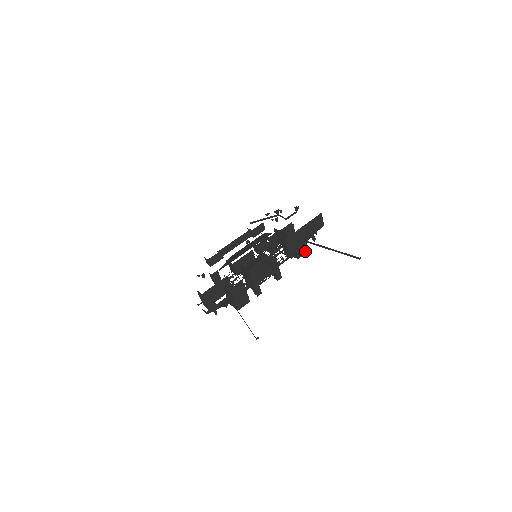
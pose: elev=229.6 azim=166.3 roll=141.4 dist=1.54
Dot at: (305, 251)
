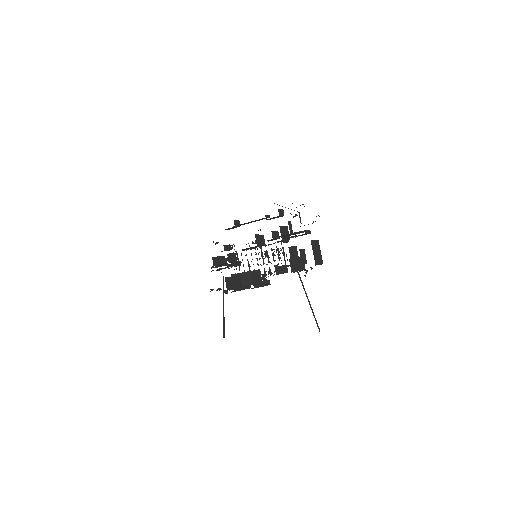
Dot at: occluded
